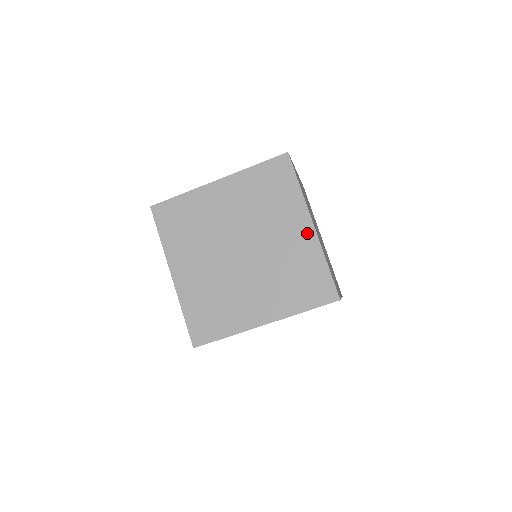
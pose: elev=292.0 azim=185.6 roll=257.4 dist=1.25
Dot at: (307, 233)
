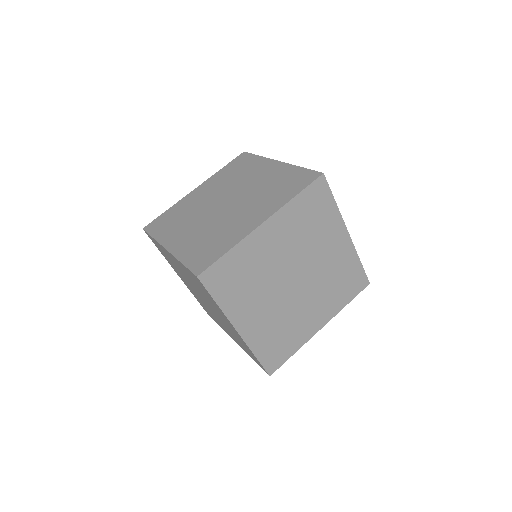
Dot at: (345, 243)
